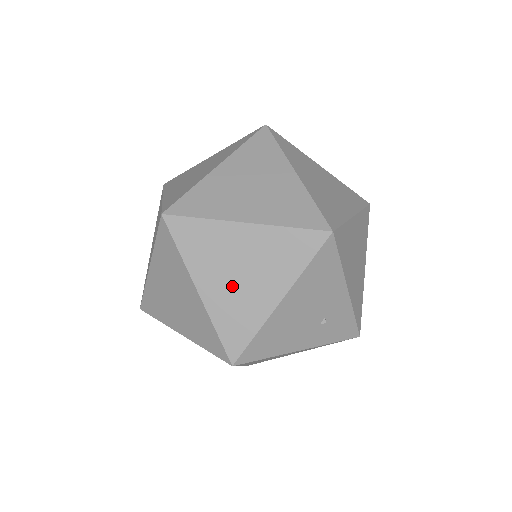
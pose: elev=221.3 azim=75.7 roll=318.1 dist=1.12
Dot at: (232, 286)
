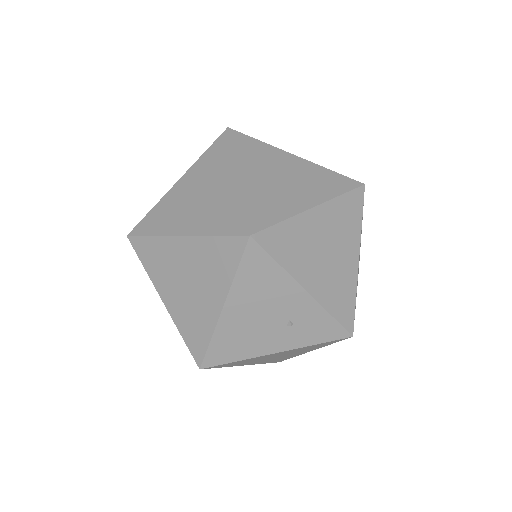
Dot at: (184, 296)
